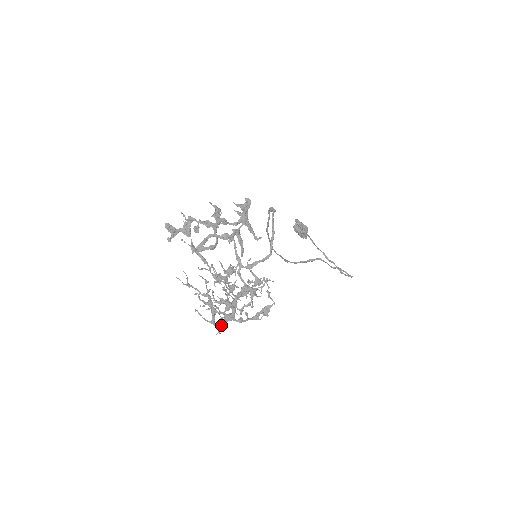
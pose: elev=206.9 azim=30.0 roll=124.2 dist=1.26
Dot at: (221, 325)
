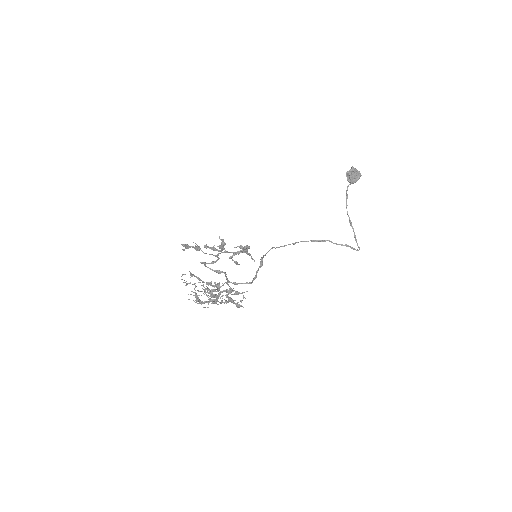
Dot at: occluded
